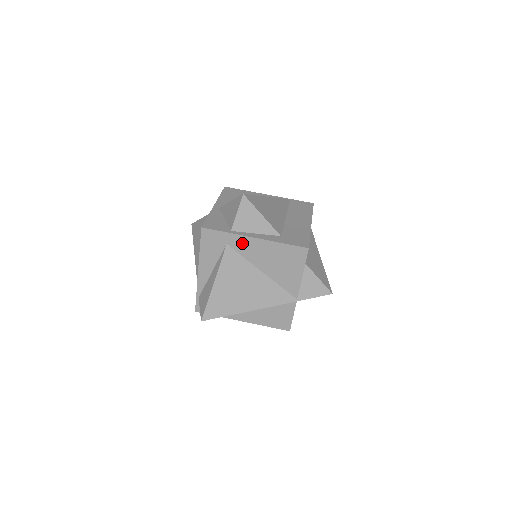
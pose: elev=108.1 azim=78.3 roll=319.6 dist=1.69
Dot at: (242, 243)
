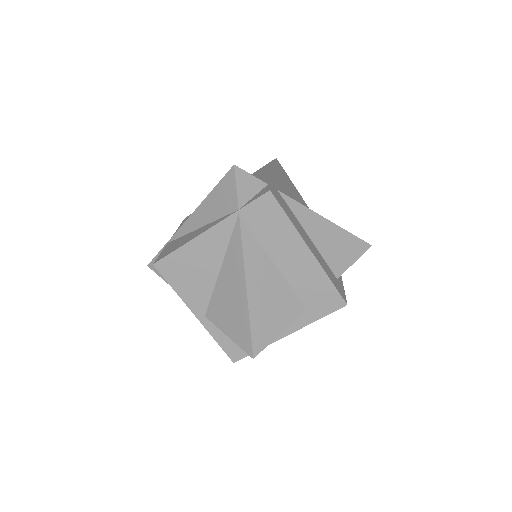
Dot at: occluded
